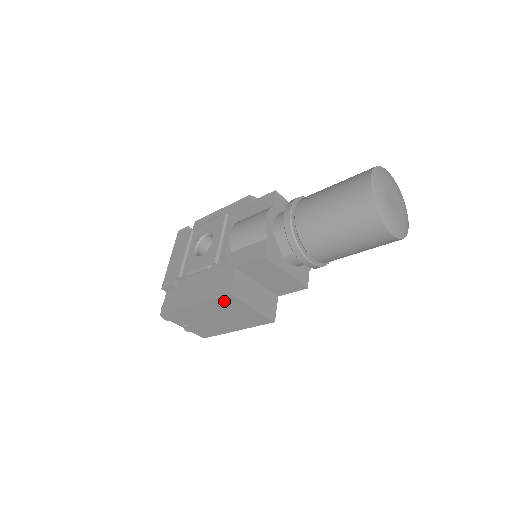
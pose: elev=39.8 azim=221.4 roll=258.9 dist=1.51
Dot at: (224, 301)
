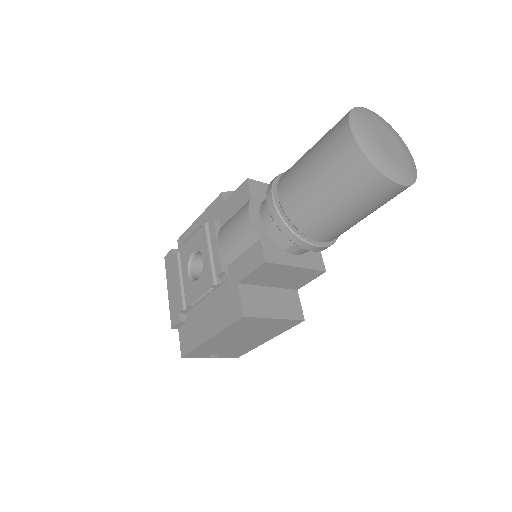
Dot at: (241, 324)
